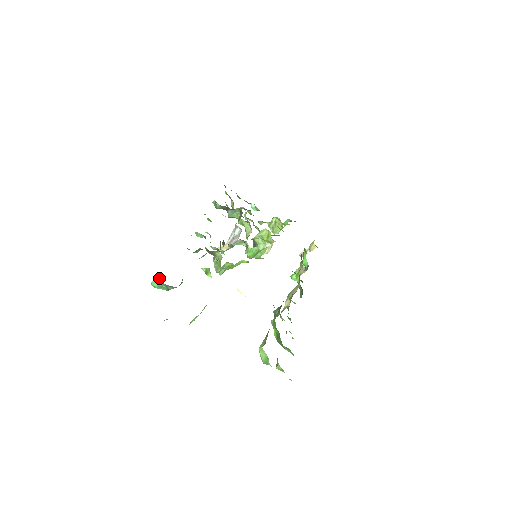
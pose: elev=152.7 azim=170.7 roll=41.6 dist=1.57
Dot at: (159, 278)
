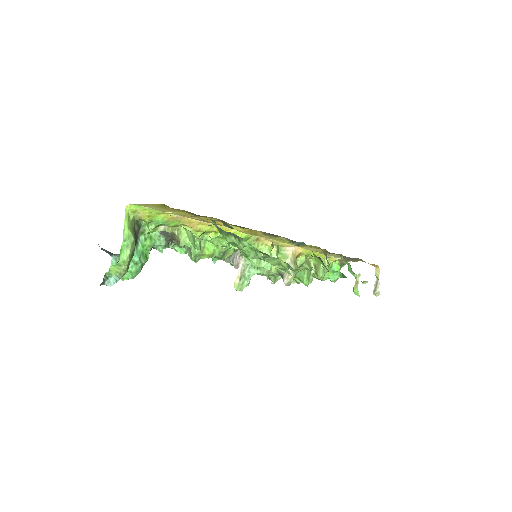
Dot at: (111, 255)
